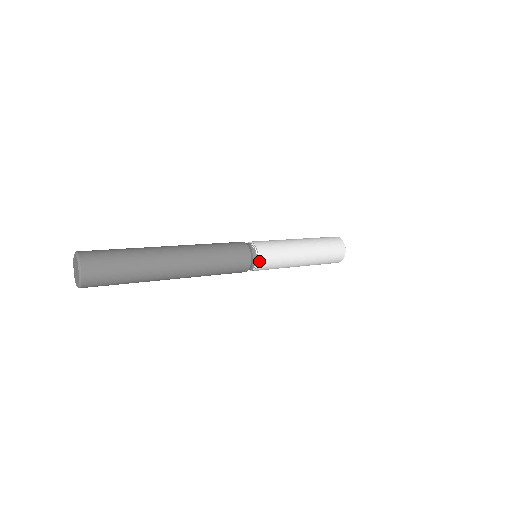
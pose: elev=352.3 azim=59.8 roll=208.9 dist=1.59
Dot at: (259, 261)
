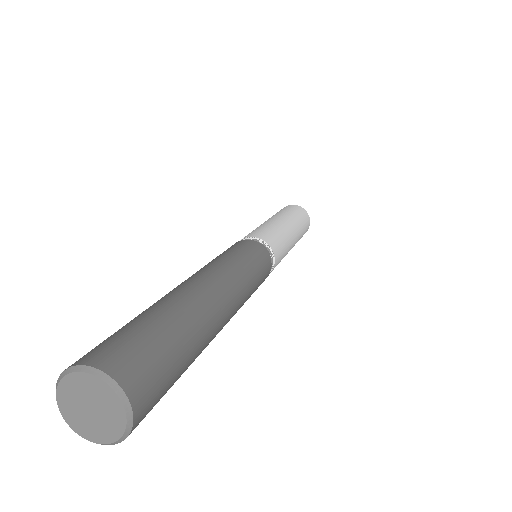
Dot at: (274, 263)
